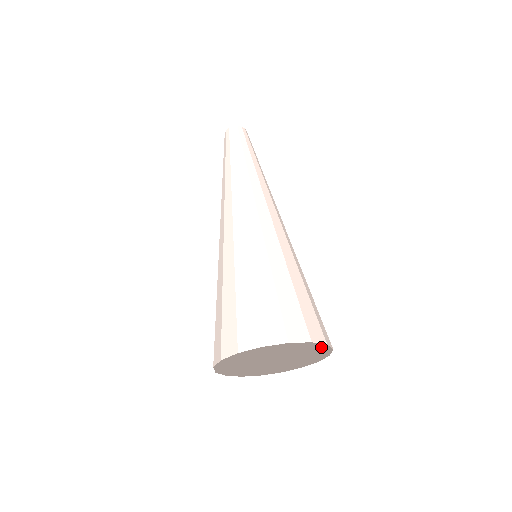
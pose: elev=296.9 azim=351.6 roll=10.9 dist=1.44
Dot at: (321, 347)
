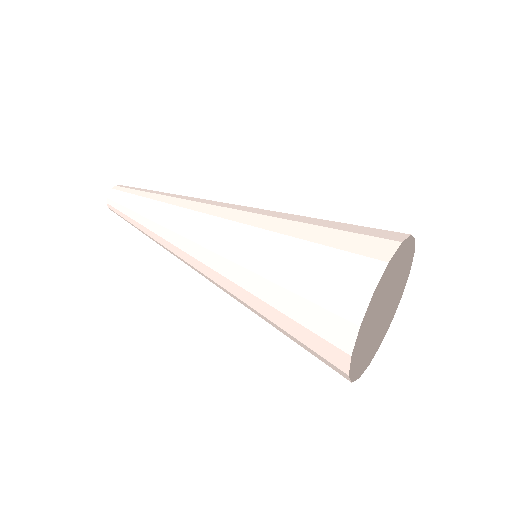
Dot at: (398, 258)
